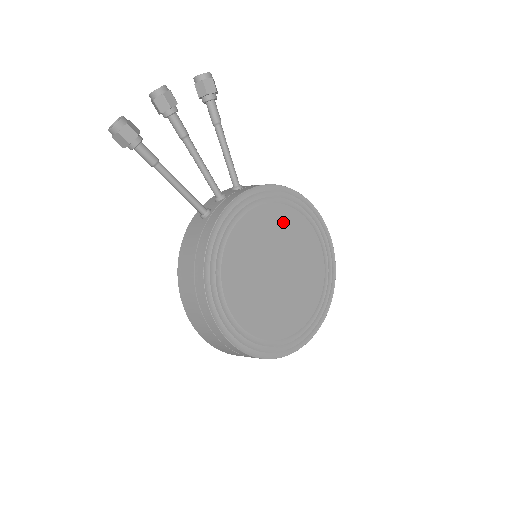
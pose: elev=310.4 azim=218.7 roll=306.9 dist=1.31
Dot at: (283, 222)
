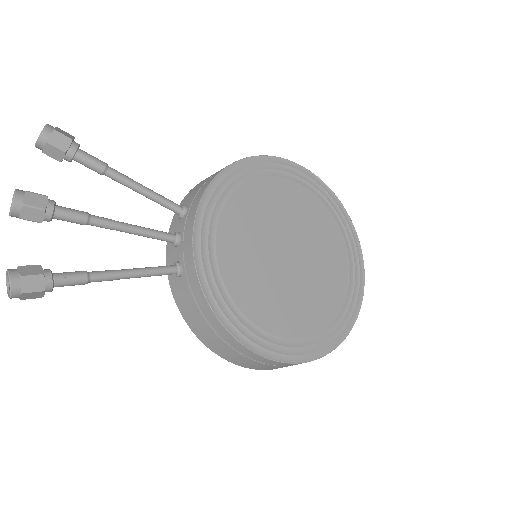
Dot at: (254, 204)
